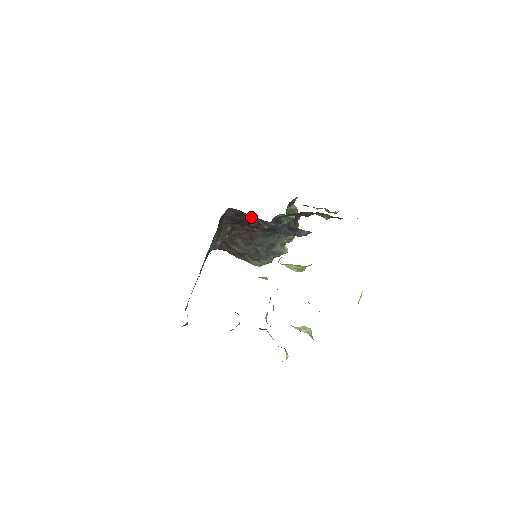
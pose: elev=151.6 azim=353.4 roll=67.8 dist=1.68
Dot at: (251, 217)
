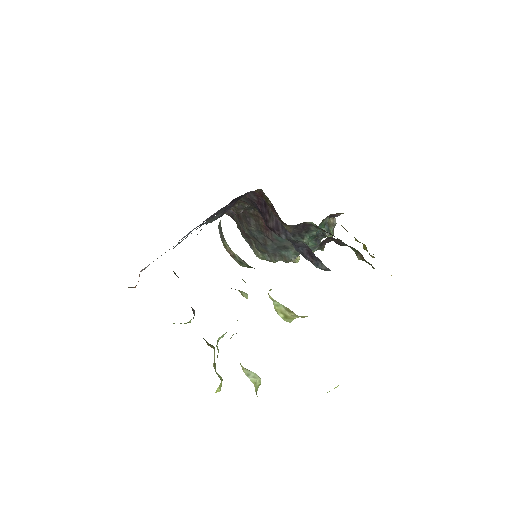
Dot at: (273, 216)
